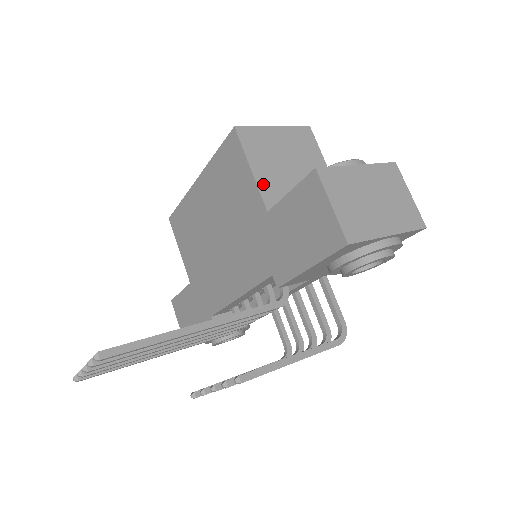
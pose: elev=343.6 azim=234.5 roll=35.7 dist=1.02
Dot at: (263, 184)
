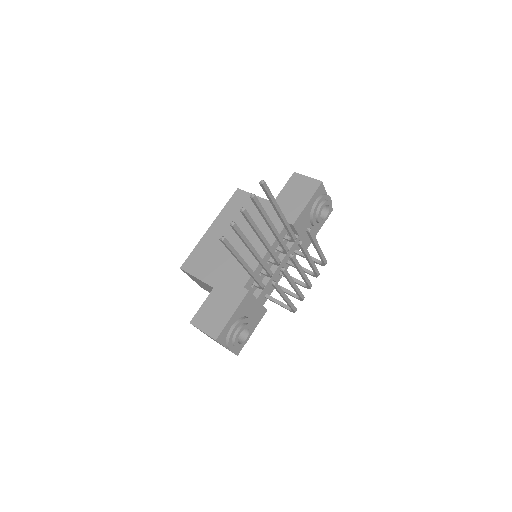
Dot at: occluded
